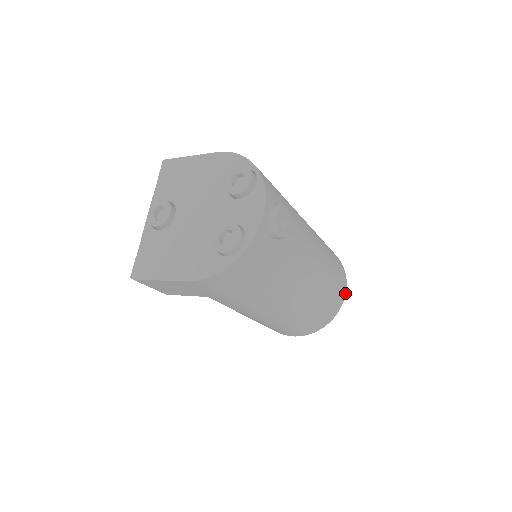
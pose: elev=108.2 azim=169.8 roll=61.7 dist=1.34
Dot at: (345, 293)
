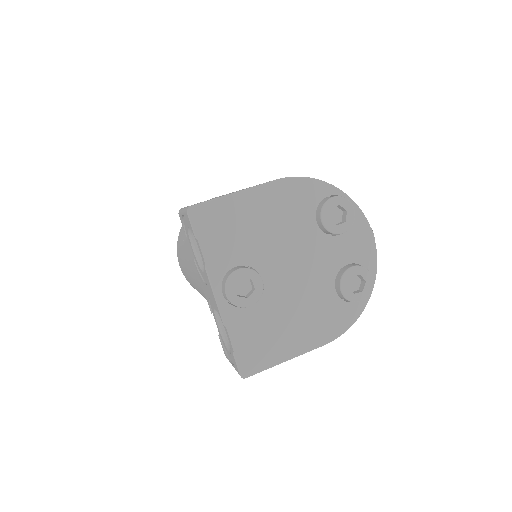
Dot at: occluded
